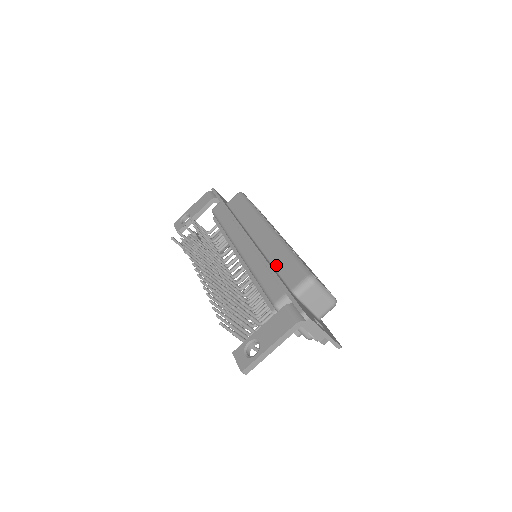
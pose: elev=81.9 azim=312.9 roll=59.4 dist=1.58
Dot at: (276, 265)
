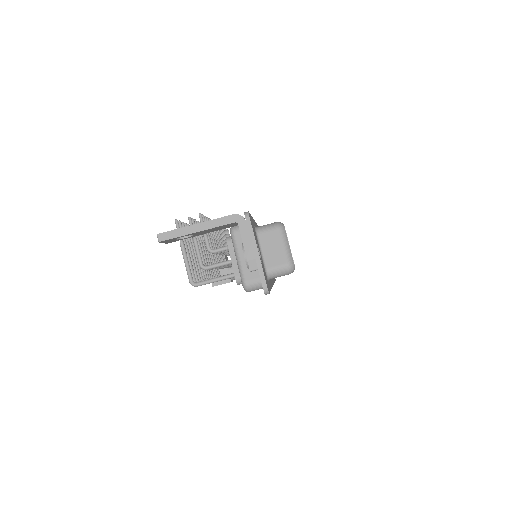
Dot at: occluded
